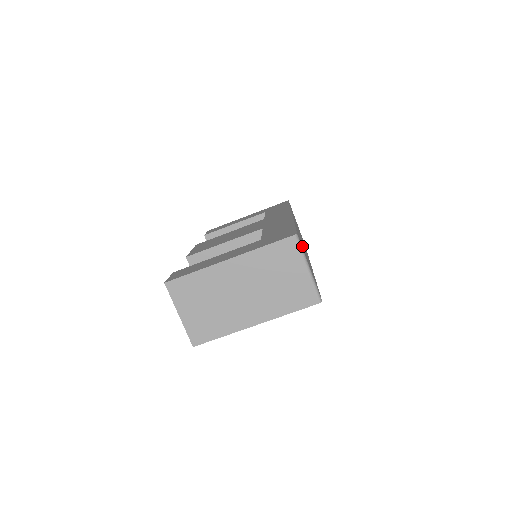
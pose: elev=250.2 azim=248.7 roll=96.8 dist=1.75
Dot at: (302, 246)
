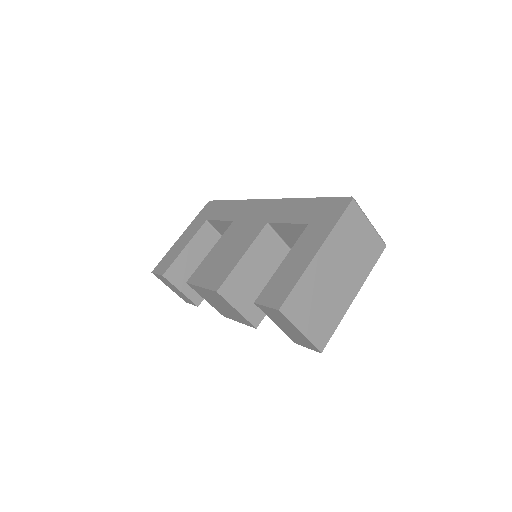
Dot at: occluded
